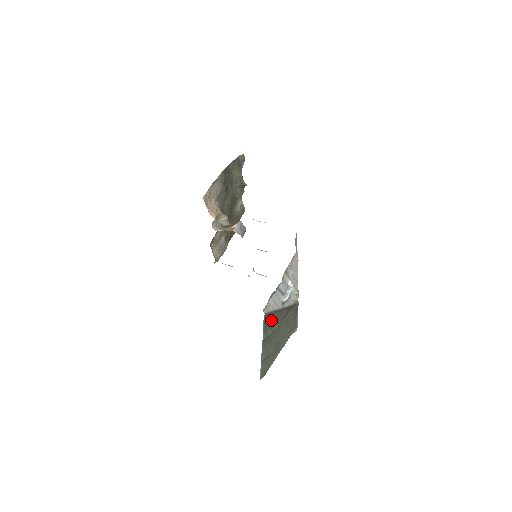
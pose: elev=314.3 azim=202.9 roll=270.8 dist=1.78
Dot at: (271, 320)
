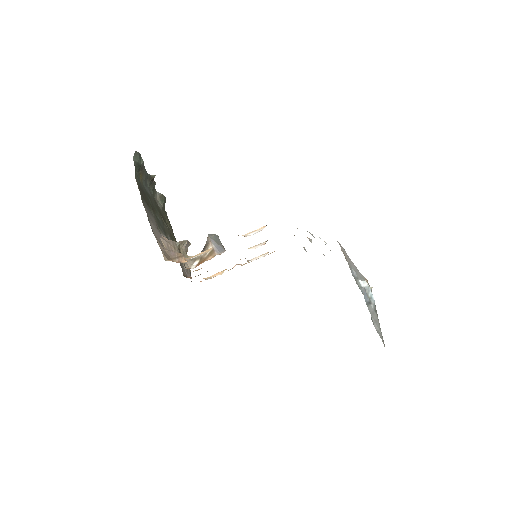
Dot at: occluded
